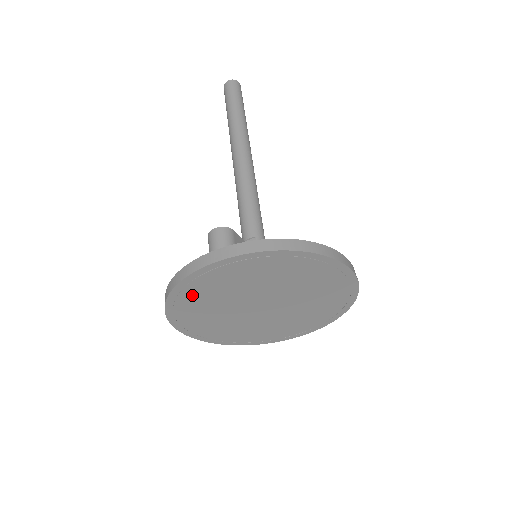
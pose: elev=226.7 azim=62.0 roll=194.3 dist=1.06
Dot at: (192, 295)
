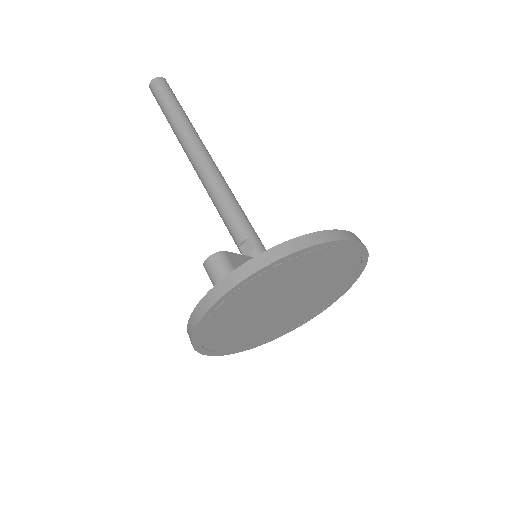
Dot at: (214, 327)
